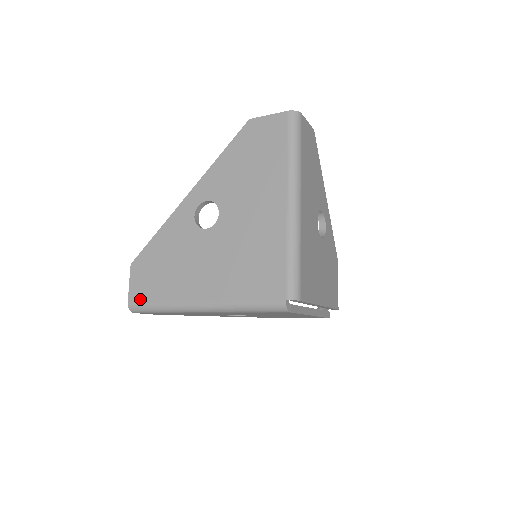
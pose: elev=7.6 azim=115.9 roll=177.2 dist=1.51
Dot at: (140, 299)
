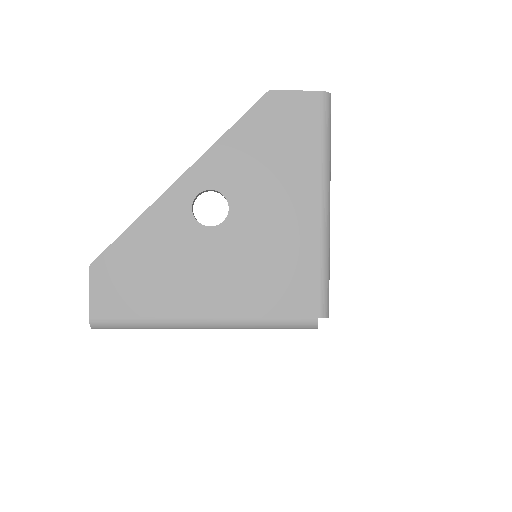
Dot at: (110, 314)
